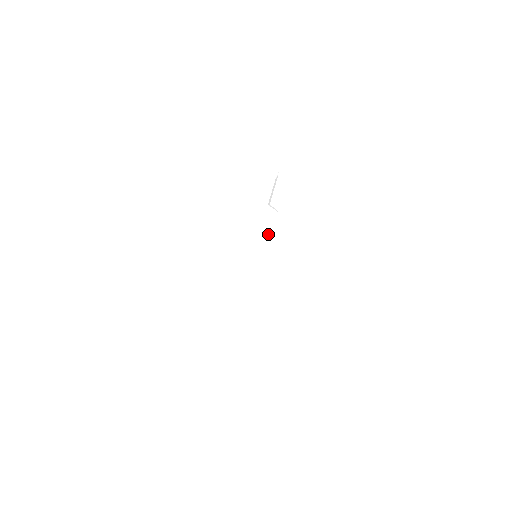
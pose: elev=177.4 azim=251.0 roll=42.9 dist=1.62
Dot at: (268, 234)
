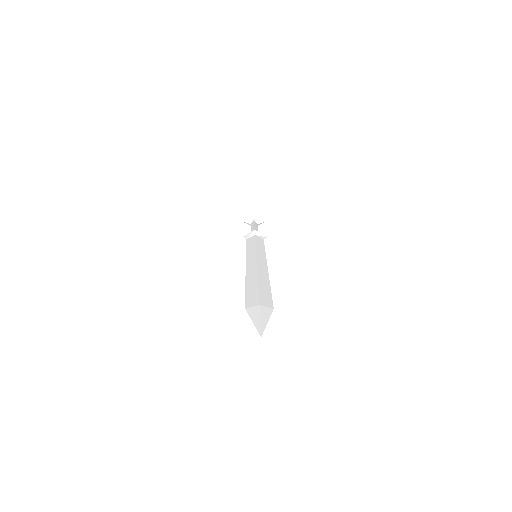
Dot at: (263, 246)
